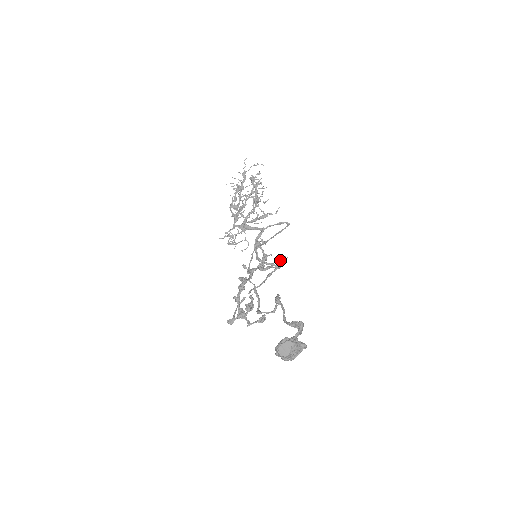
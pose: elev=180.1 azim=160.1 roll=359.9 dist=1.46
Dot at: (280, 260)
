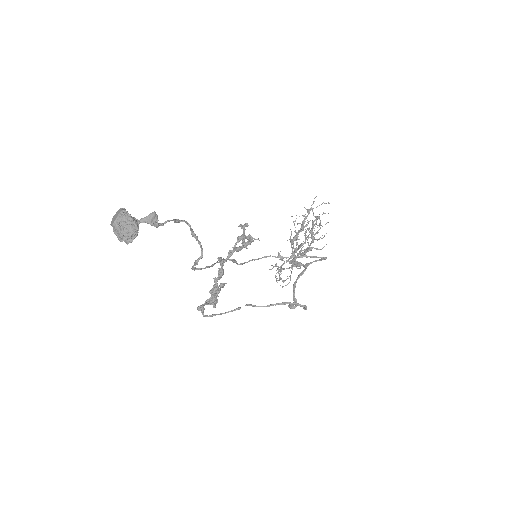
Dot at: (248, 236)
